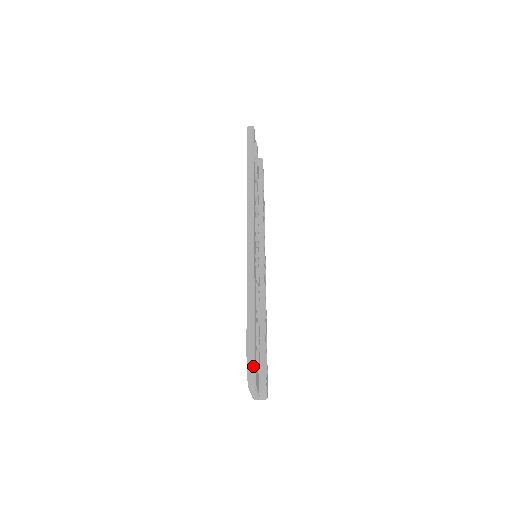
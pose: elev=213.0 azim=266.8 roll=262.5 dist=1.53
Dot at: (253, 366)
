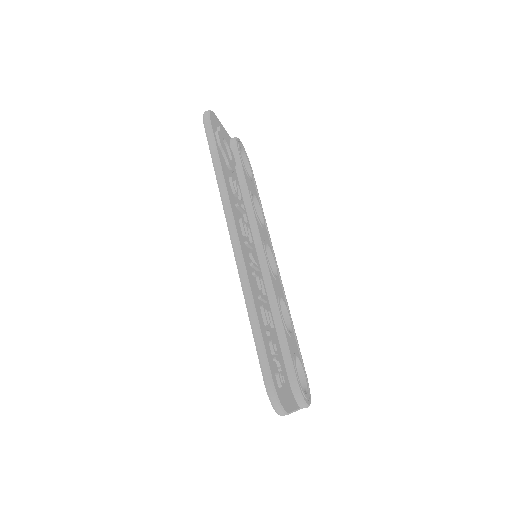
Dot at: (275, 396)
